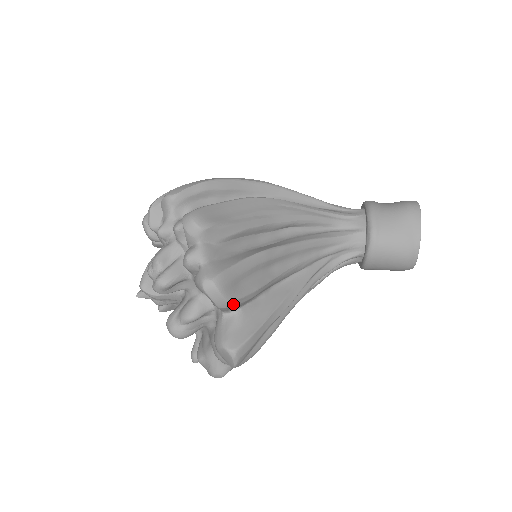
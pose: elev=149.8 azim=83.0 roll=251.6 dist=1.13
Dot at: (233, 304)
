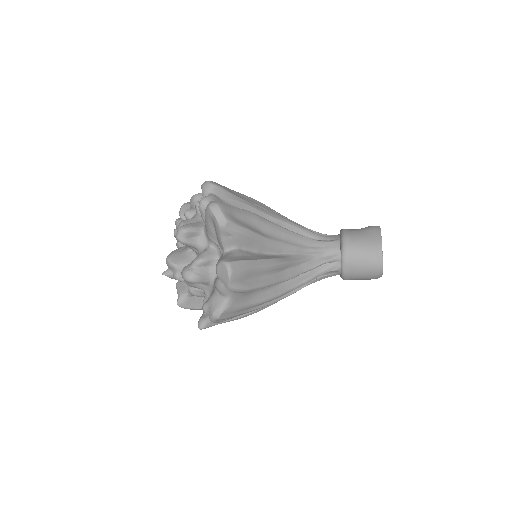
Dot at: (230, 227)
